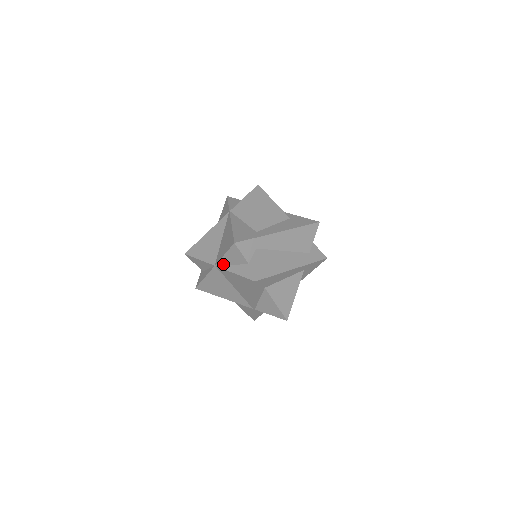
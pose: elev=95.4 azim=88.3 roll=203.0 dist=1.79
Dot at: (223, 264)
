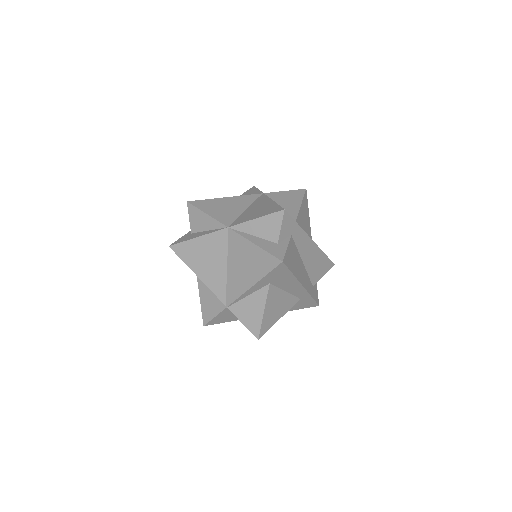
Dot at: (242, 230)
